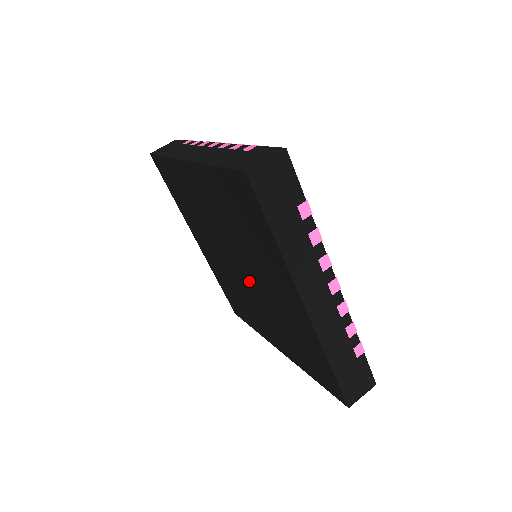
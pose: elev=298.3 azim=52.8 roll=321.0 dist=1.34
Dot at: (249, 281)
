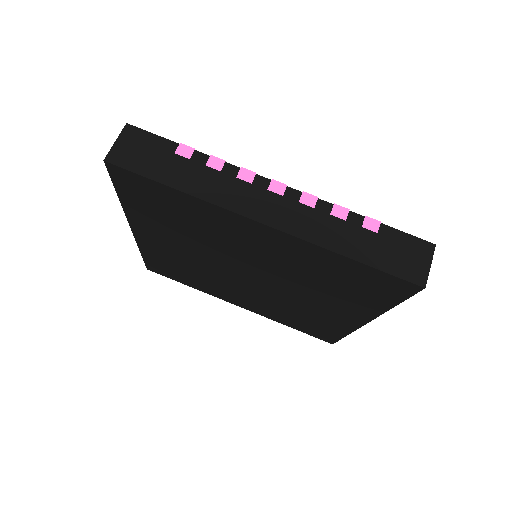
Dot at: (262, 277)
